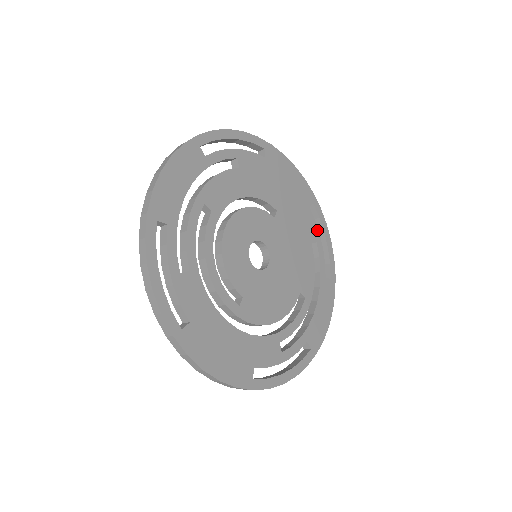
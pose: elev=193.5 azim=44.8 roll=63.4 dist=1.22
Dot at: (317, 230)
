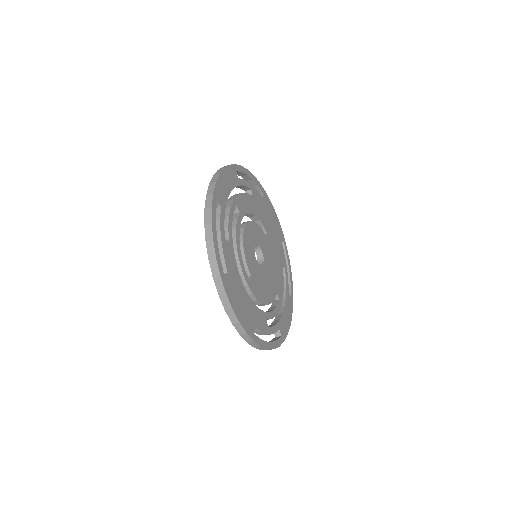
Dot at: (285, 260)
